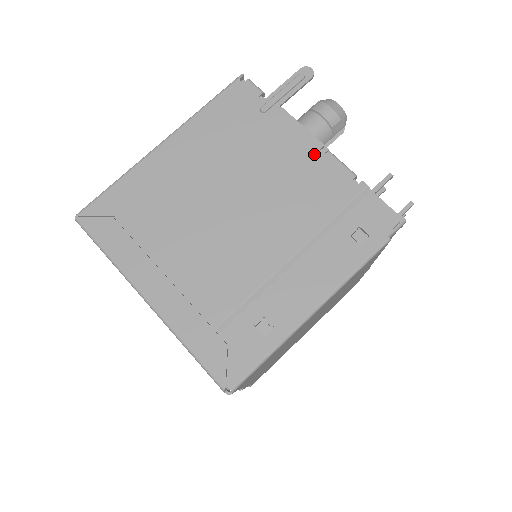
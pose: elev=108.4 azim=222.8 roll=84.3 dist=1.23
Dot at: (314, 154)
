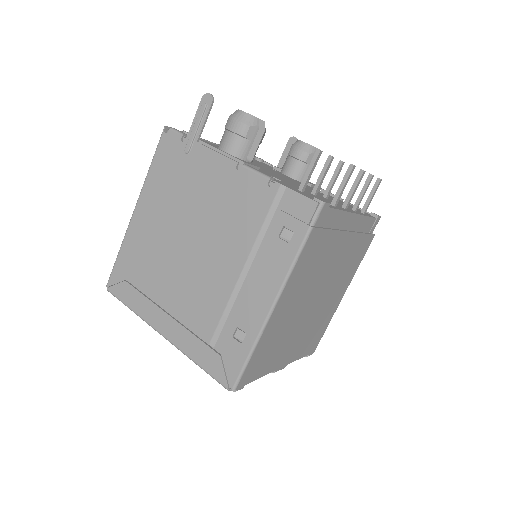
Dot at: (233, 173)
